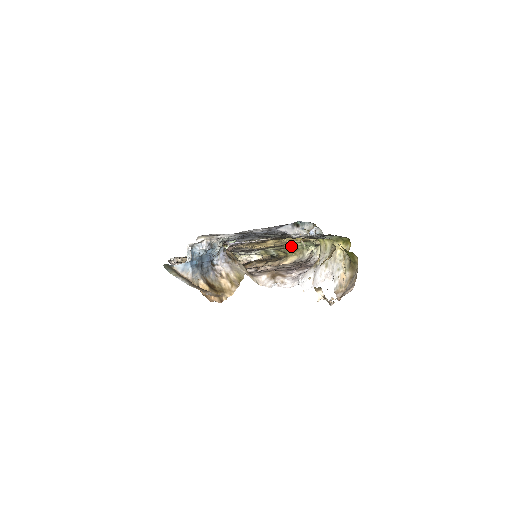
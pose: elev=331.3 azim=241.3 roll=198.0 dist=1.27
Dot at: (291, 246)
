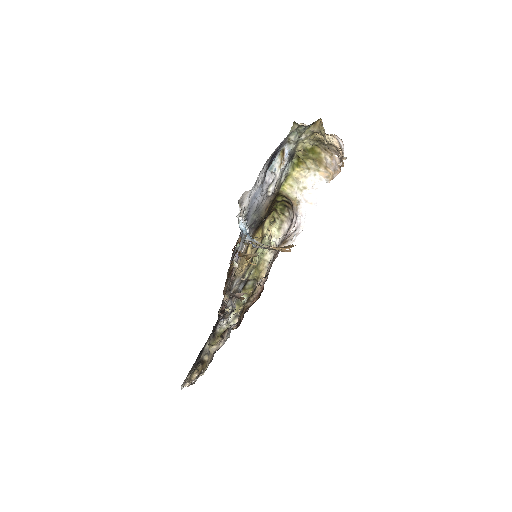
Dot at: (255, 260)
